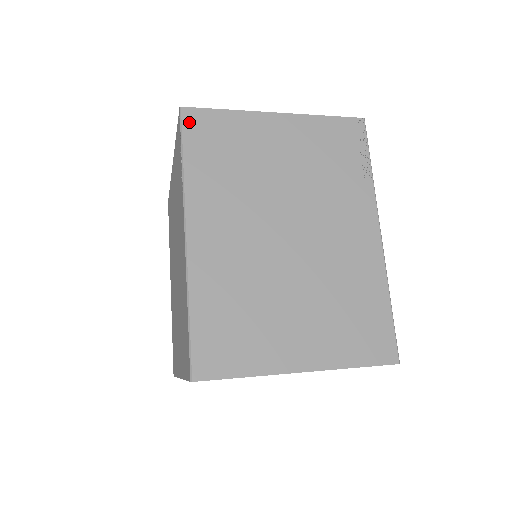
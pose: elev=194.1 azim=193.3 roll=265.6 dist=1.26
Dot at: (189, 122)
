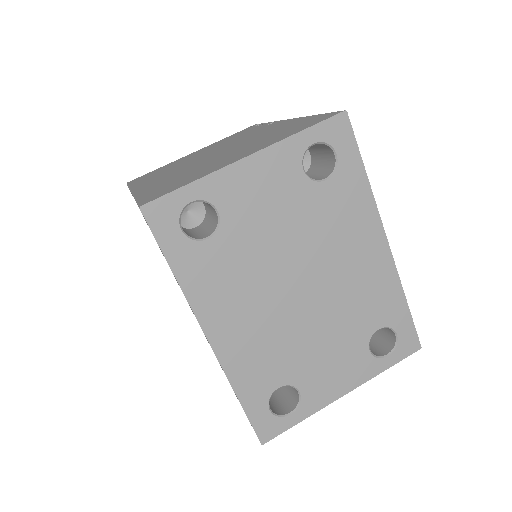
Dot at: (133, 181)
